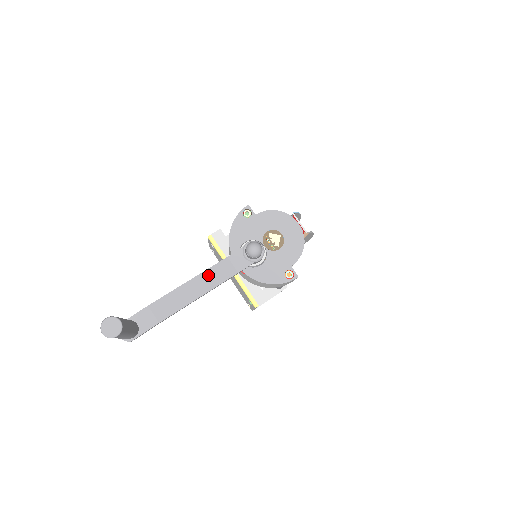
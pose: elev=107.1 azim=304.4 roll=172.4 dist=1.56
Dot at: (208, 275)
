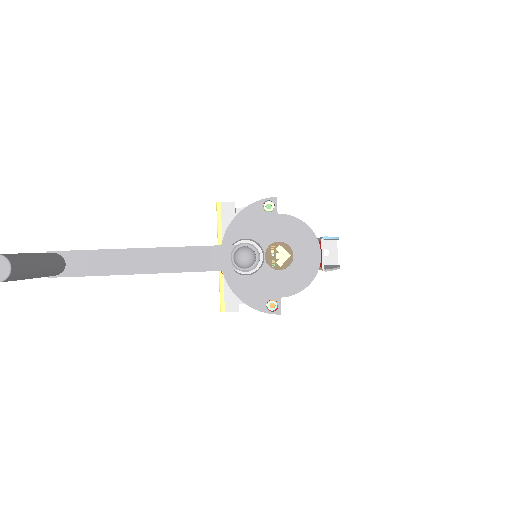
Dot at: (177, 254)
